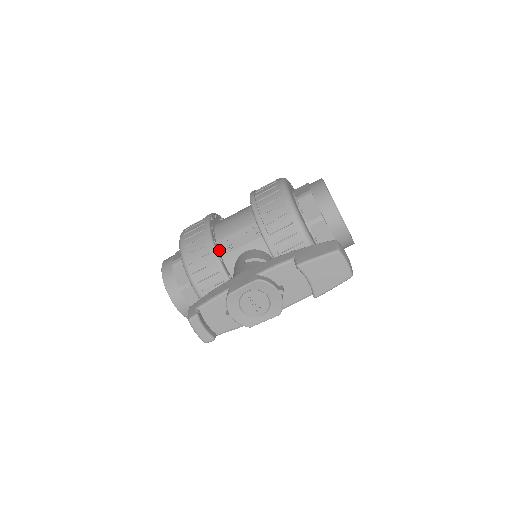
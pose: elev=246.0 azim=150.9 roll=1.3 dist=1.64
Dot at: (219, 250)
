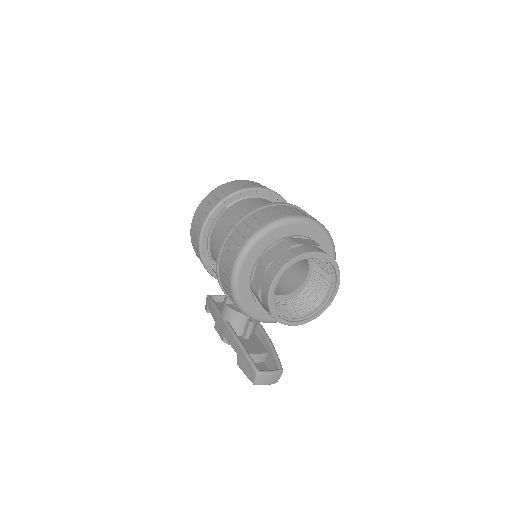
Dot at: occluded
